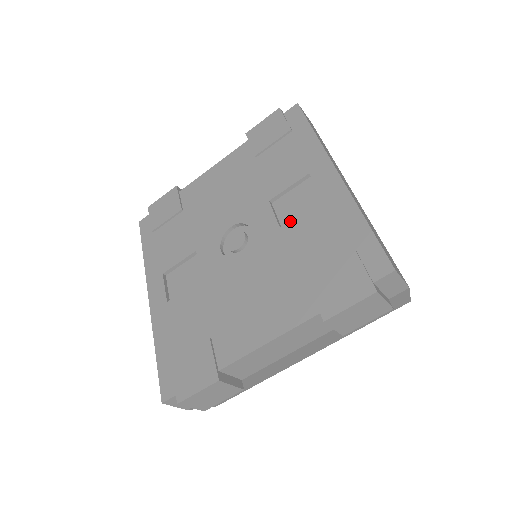
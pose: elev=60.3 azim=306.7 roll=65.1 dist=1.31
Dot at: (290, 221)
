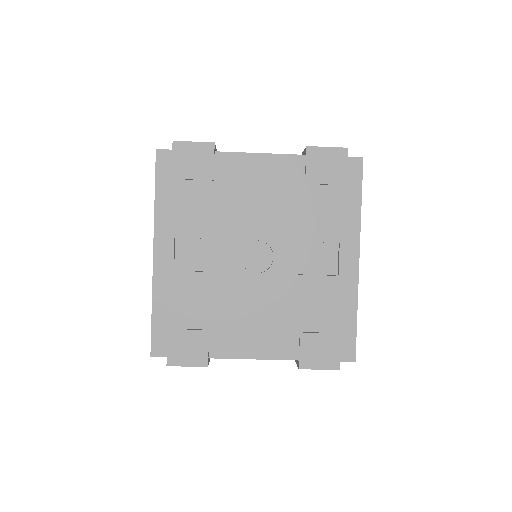
Dot at: (308, 275)
